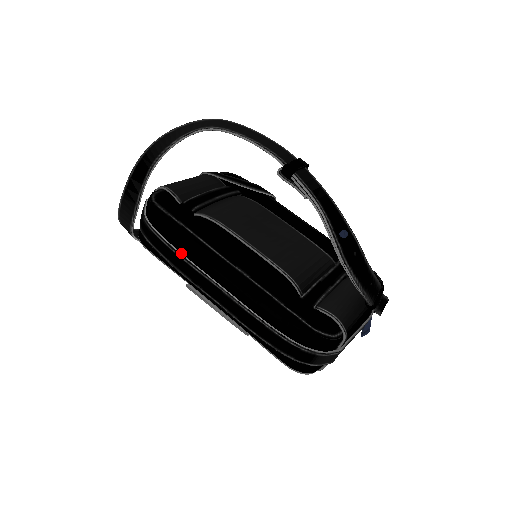
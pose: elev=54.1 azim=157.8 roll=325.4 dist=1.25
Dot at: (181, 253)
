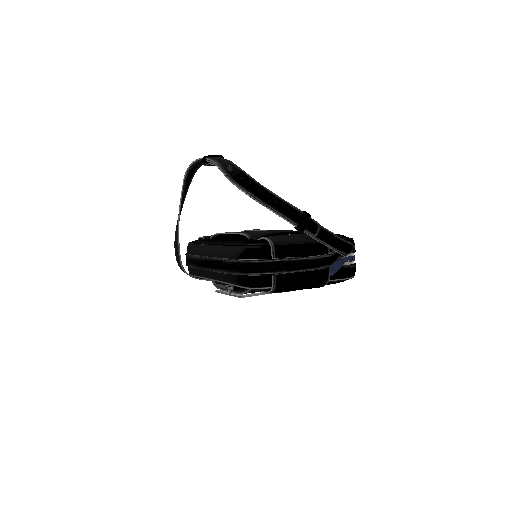
Dot at: (194, 255)
